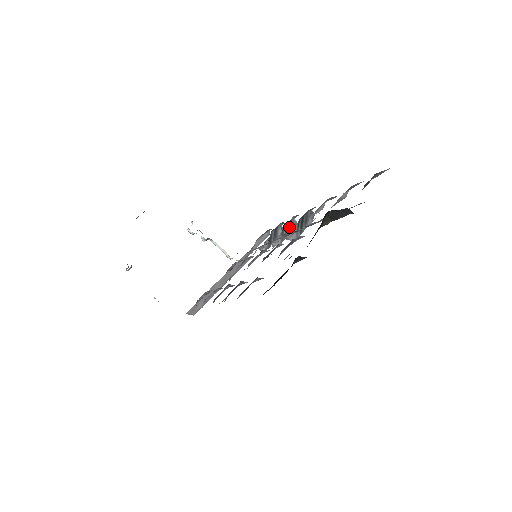
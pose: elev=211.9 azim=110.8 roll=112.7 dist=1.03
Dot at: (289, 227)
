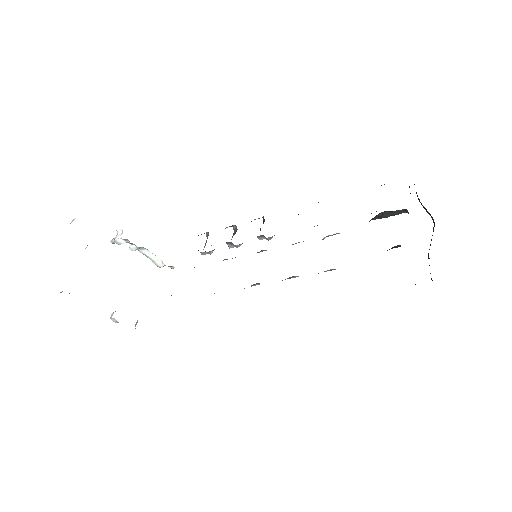
Dot at: occluded
